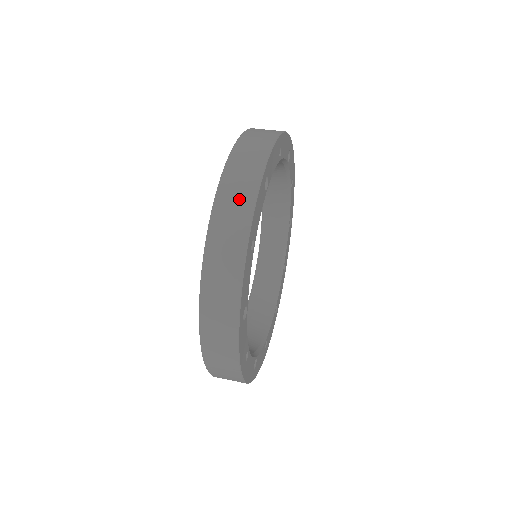
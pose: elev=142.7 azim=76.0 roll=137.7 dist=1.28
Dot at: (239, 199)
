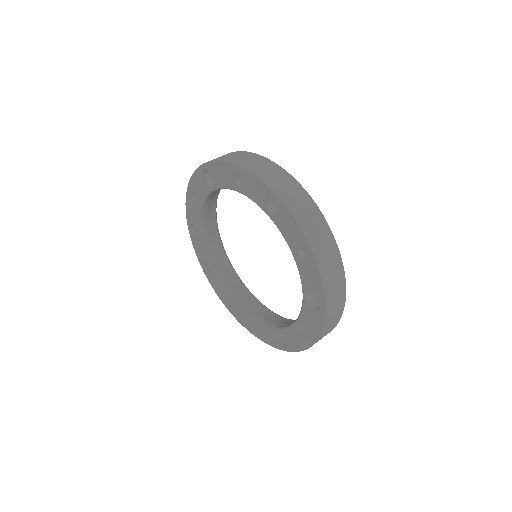
Dot at: (230, 155)
